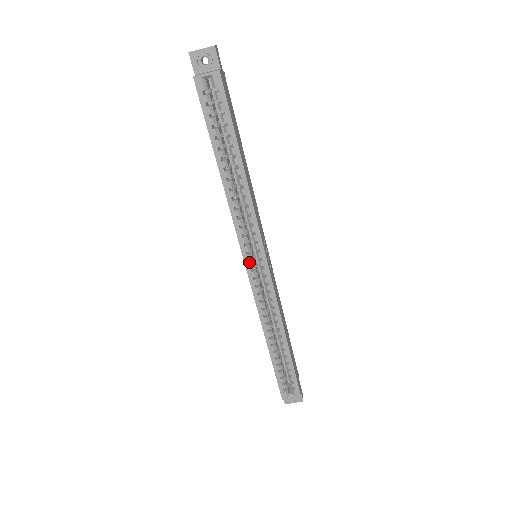
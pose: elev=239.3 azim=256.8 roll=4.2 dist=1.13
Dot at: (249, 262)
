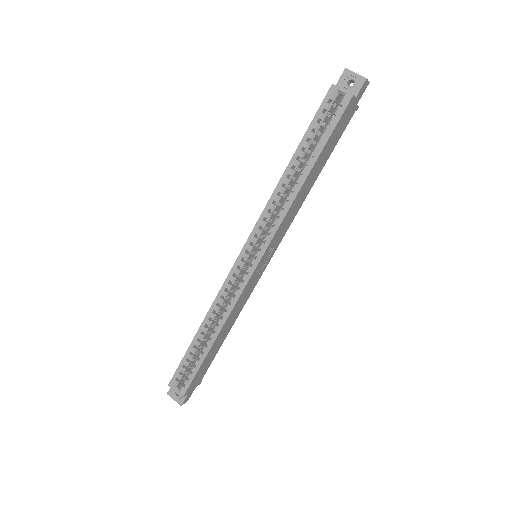
Dot at: (246, 252)
